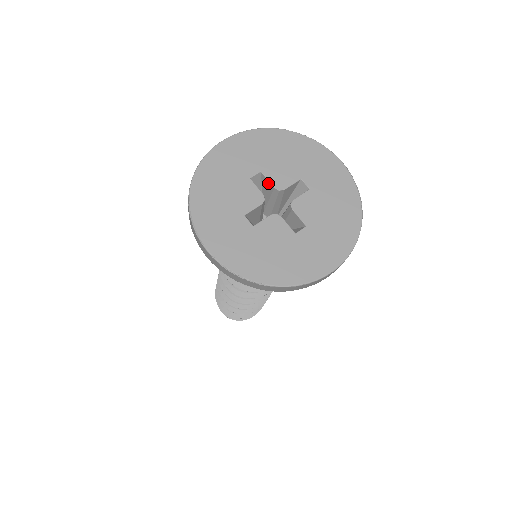
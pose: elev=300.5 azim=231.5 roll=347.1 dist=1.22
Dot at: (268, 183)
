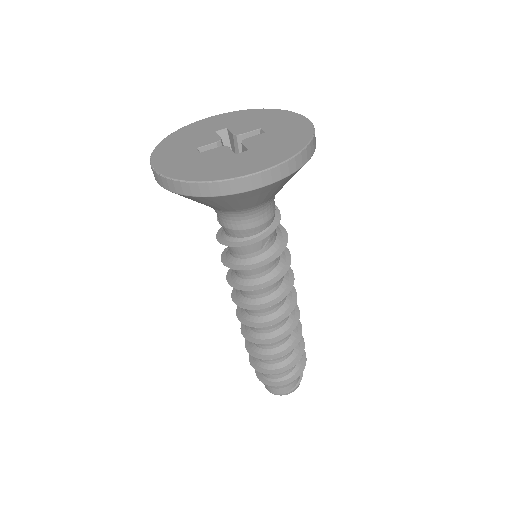
Dot at: (231, 134)
